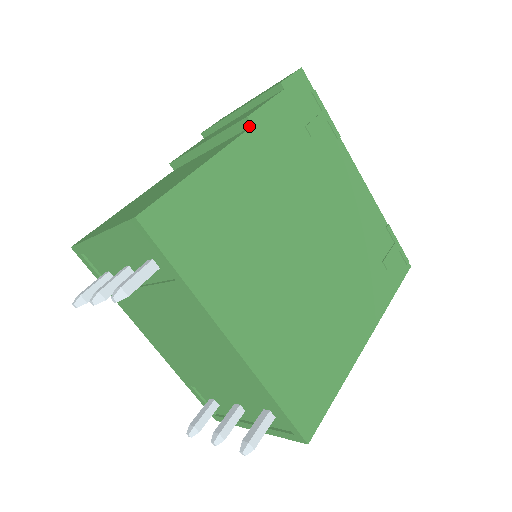
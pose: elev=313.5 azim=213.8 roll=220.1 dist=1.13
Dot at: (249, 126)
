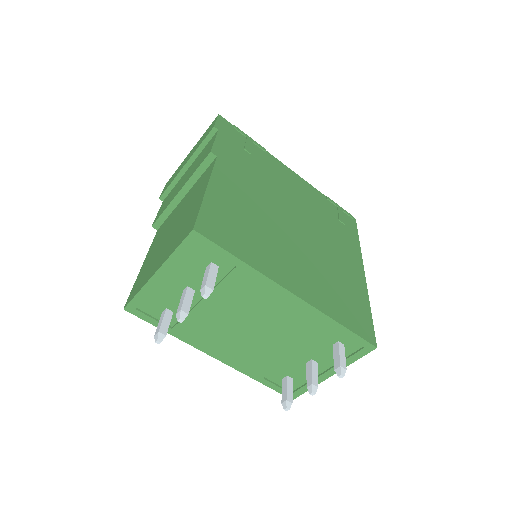
Dot at: (214, 158)
